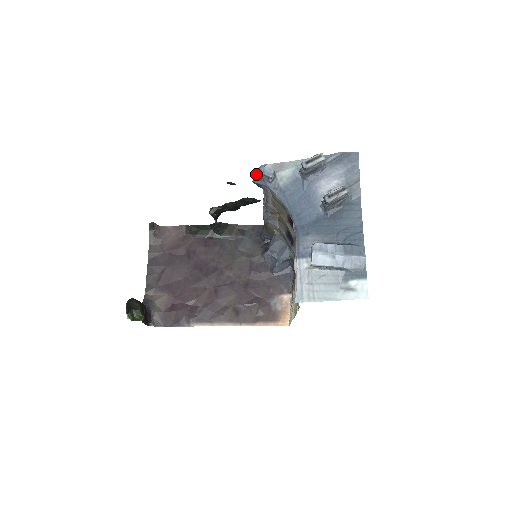
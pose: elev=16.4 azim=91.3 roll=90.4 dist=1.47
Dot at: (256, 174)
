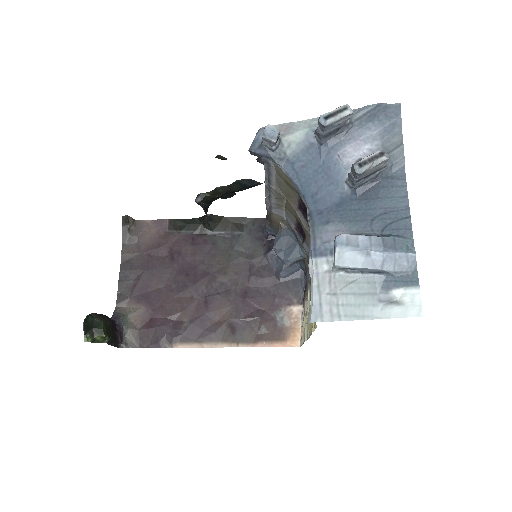
Dot at: (253, 140)
